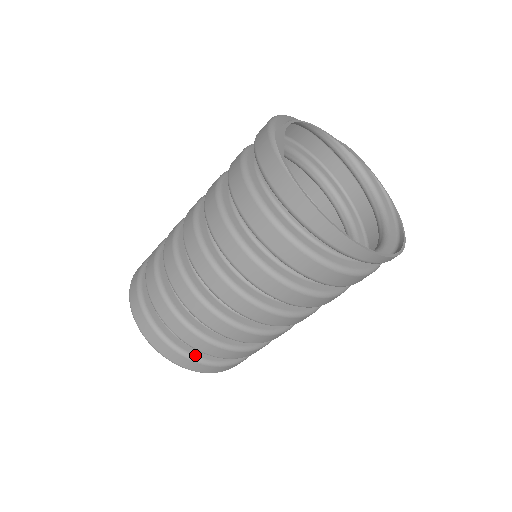
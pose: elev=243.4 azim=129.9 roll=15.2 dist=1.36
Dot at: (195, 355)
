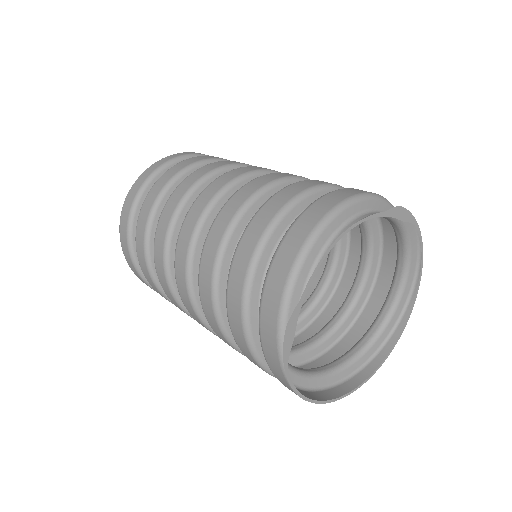
Dot at: occluded
